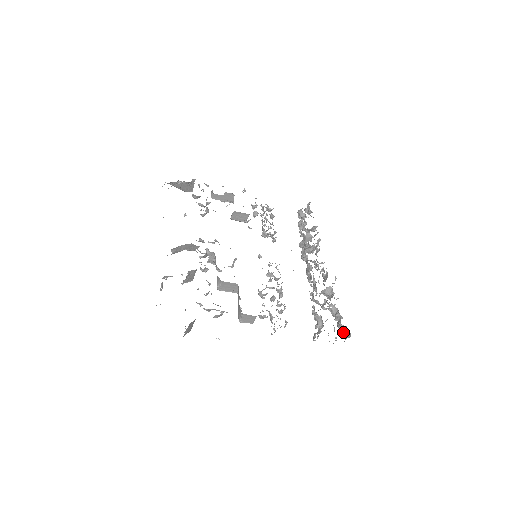
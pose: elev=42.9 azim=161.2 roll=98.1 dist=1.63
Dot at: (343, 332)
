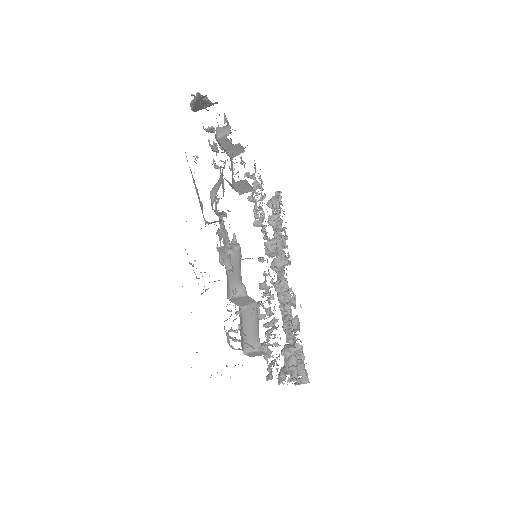
Dot at: (299, 374)
